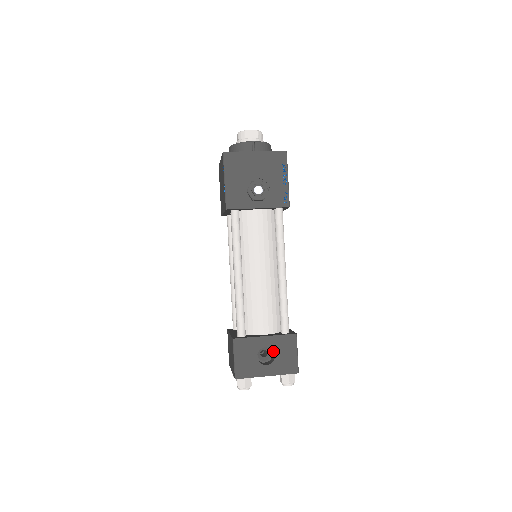
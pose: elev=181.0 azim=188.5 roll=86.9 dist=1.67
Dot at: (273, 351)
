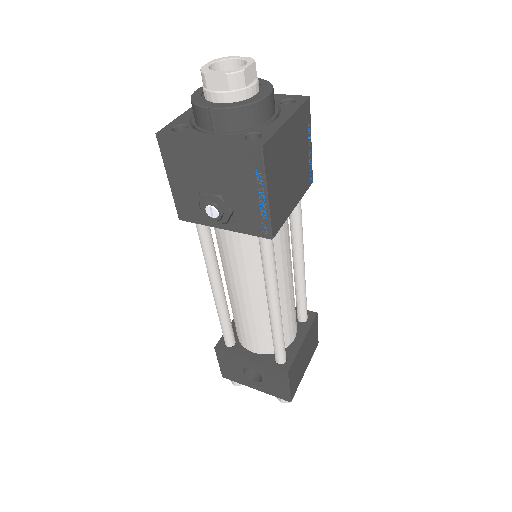
Dot at: occluded
